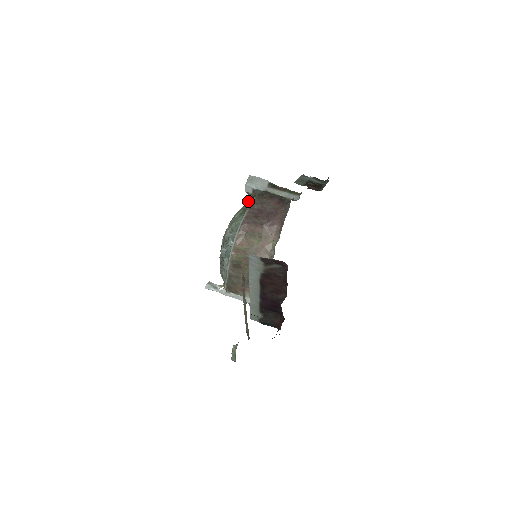
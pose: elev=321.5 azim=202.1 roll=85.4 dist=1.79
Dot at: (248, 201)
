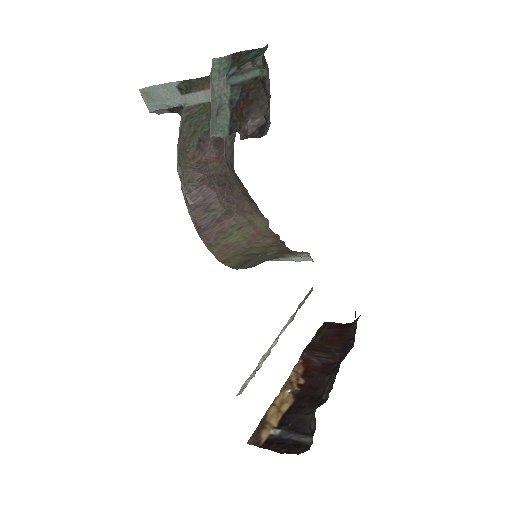
Dot at: occluded
